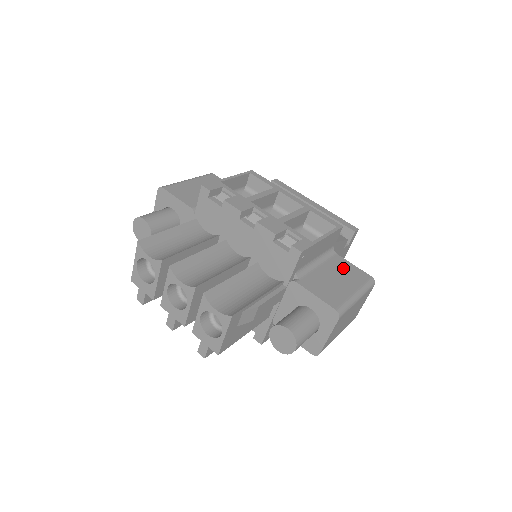
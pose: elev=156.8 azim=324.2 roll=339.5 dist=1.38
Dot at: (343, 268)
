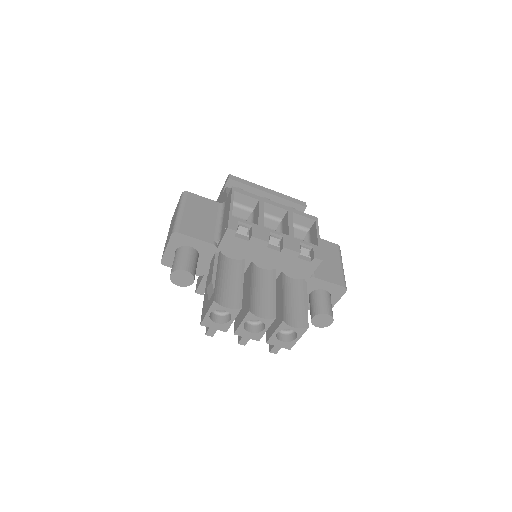
Dot at: (323, 247)
